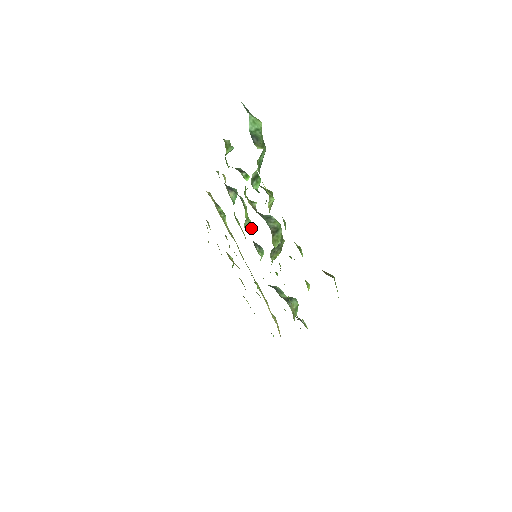
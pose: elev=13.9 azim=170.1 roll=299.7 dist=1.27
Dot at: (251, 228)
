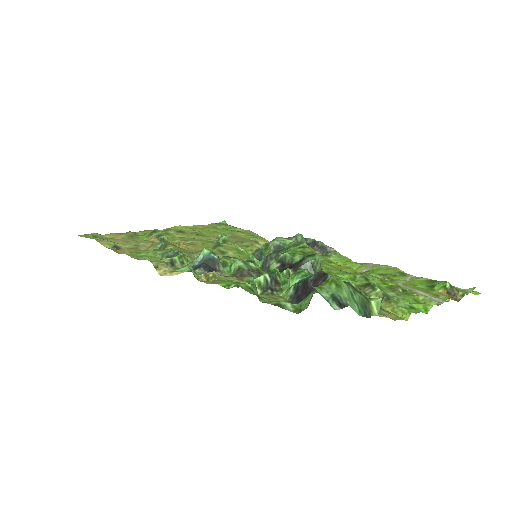
Dot at: (259, 262)
